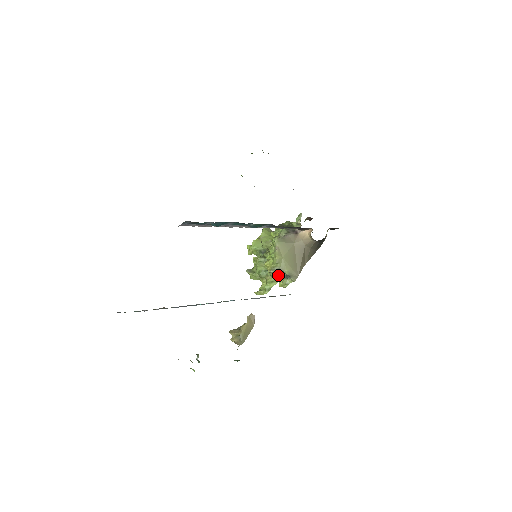
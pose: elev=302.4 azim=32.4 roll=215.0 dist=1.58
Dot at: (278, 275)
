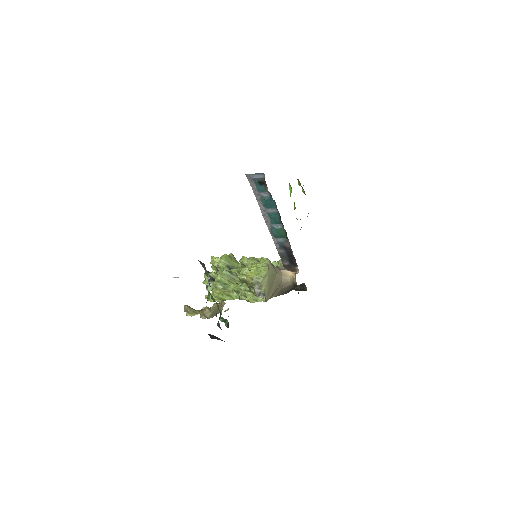
Dot at: (245, 291)
